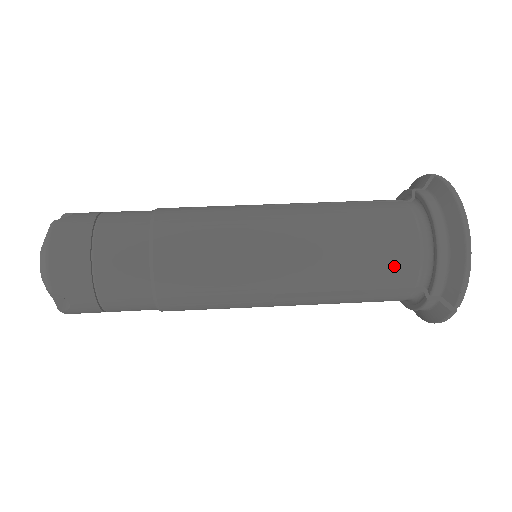
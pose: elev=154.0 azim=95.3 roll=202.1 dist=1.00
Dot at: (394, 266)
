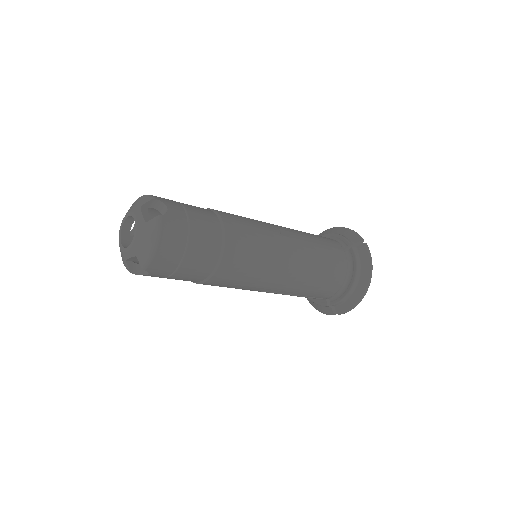
Dot at: occluded
